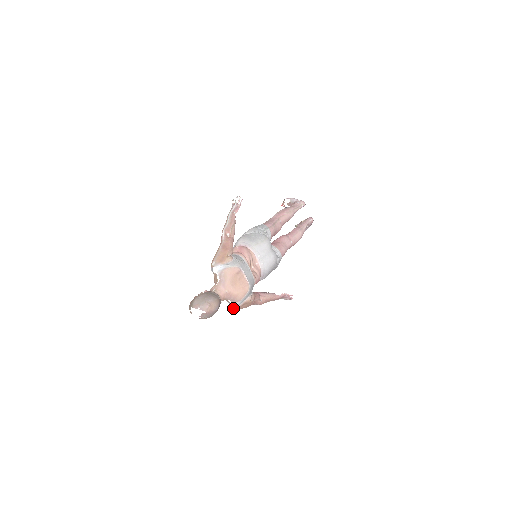
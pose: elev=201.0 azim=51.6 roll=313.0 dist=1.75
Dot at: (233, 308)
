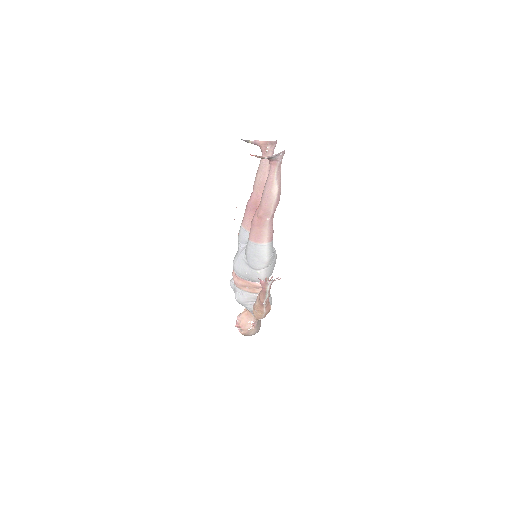
Dot at: occluded
